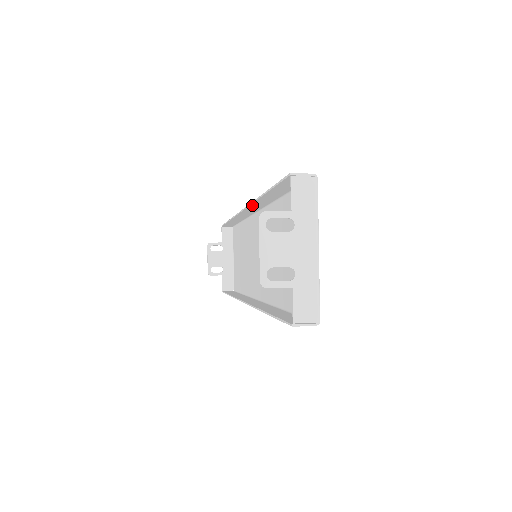
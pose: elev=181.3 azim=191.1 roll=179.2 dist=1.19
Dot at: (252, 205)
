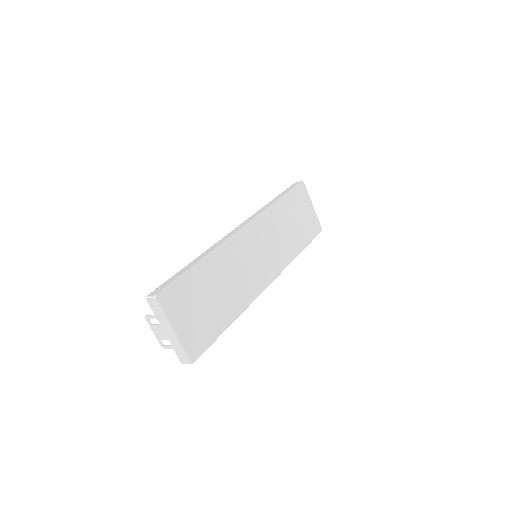
Dot at: occluded
